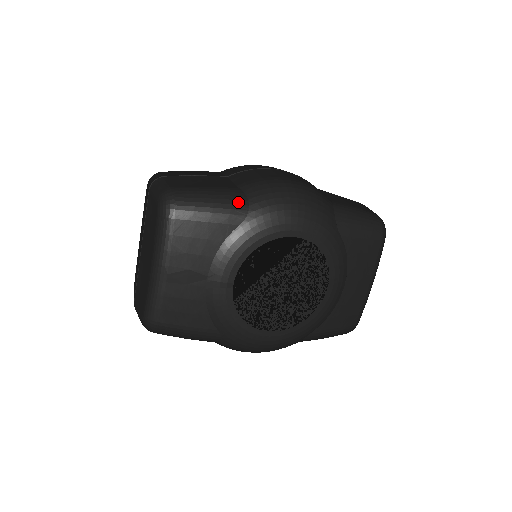
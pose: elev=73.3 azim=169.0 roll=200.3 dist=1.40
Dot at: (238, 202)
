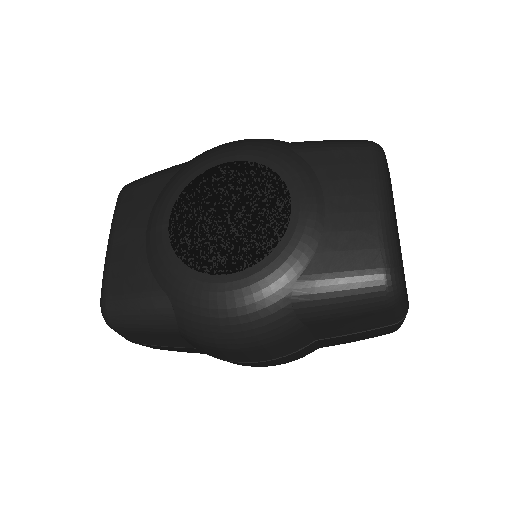
Dot at: (180, 164)
